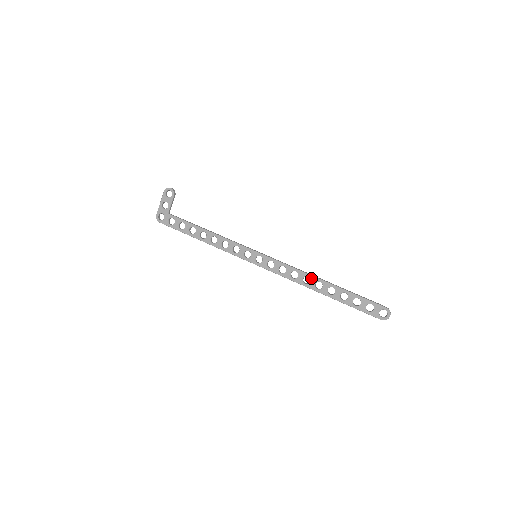
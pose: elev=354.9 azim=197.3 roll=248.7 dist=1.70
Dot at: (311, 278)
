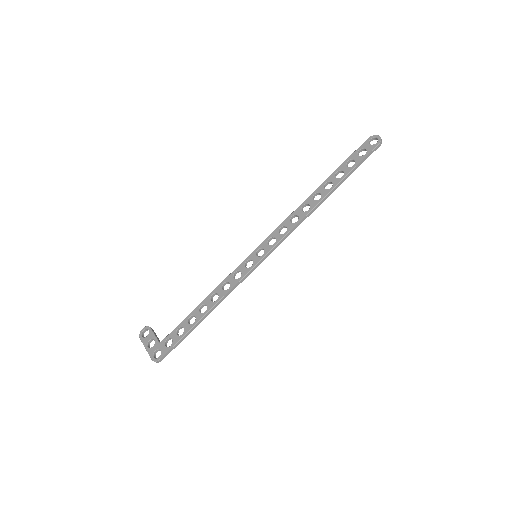
Dot at: (306, 203)
